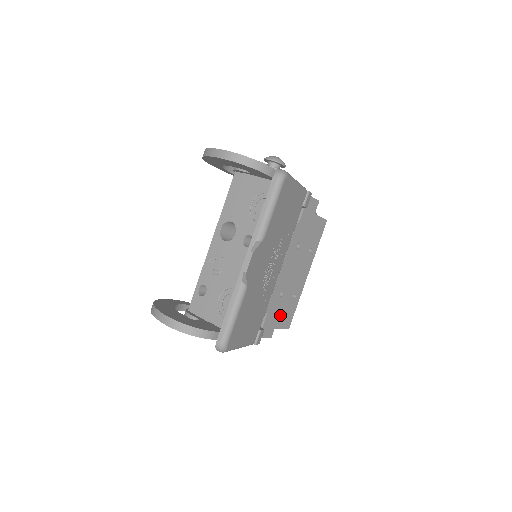
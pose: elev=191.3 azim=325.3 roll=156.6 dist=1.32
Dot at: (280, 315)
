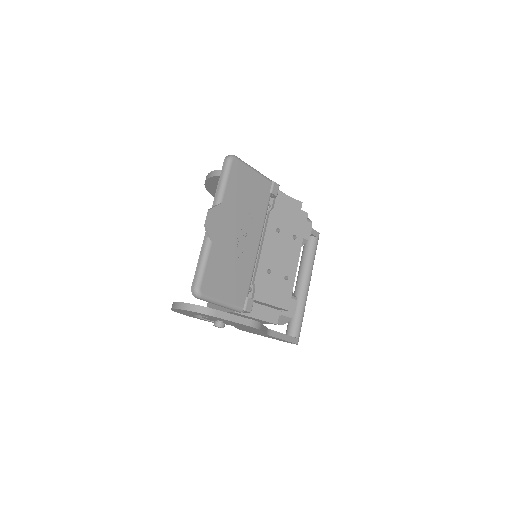
Dot at: (273, 293)
